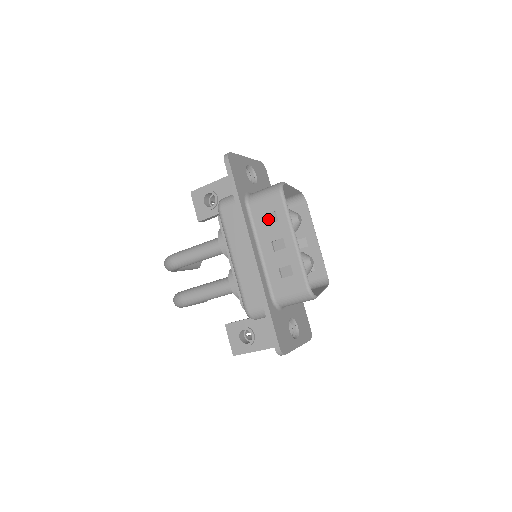
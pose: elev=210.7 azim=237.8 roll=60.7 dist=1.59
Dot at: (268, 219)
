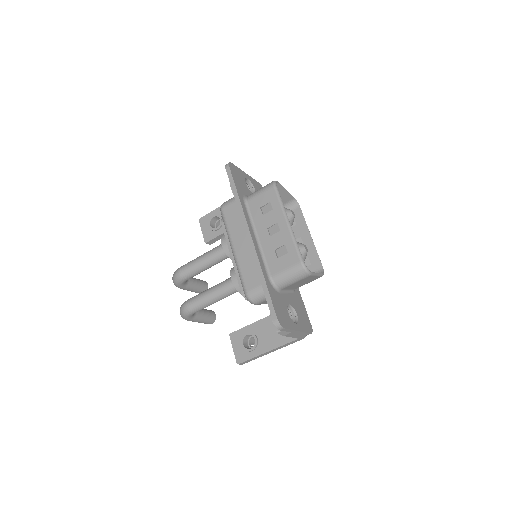
Dot at: (264, 210)
